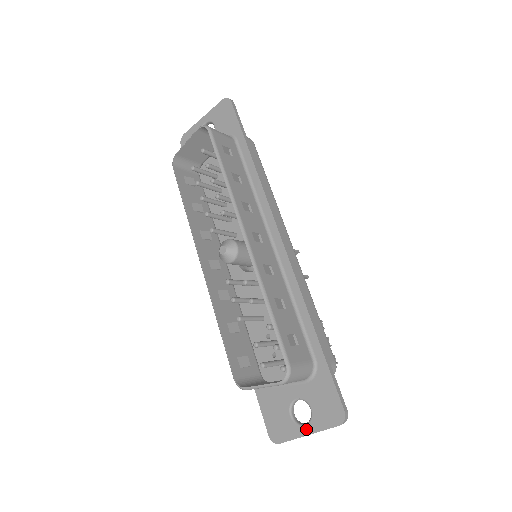
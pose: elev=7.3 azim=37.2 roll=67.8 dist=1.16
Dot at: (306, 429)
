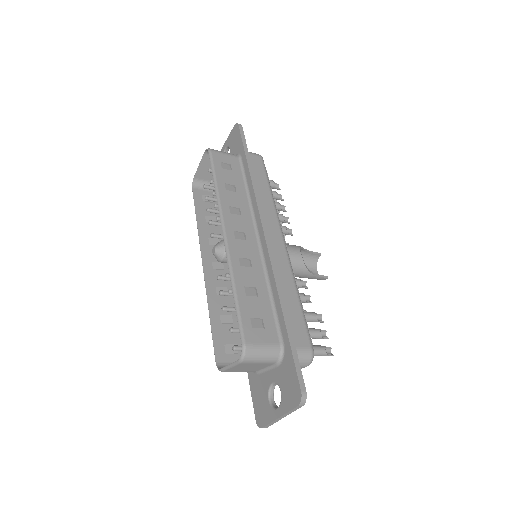
Dot at: (277, 412)
